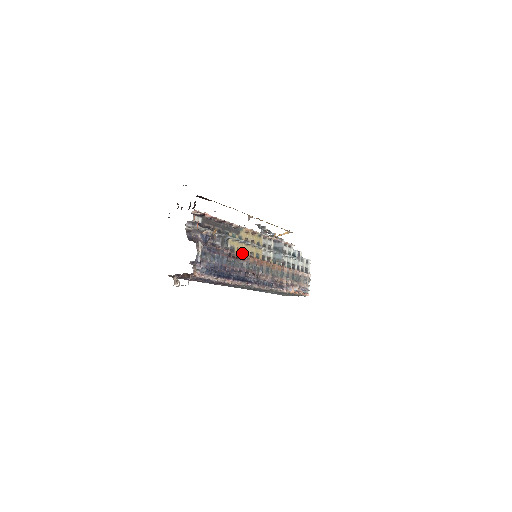
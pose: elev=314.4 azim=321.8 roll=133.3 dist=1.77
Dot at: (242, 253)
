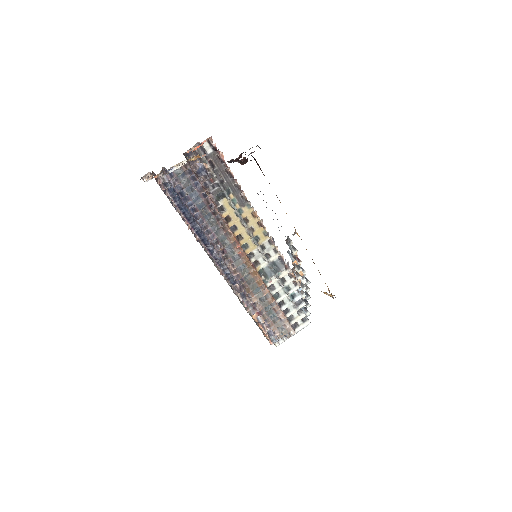
Dot at: (230, 224)
